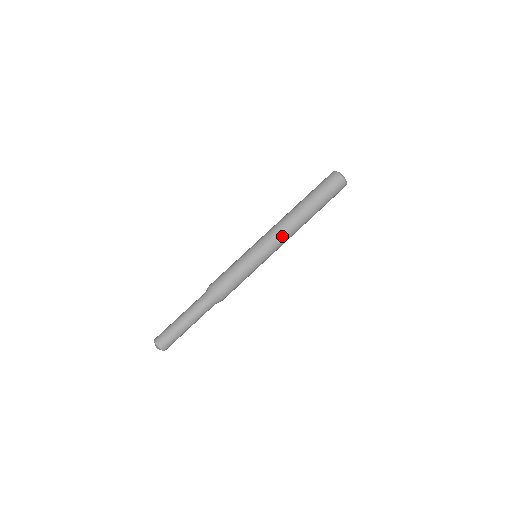
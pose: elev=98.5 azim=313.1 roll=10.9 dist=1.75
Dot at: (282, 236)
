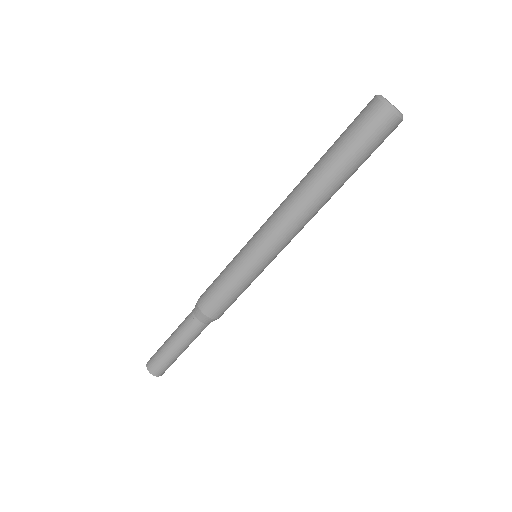
Dot at: (297, 233)
